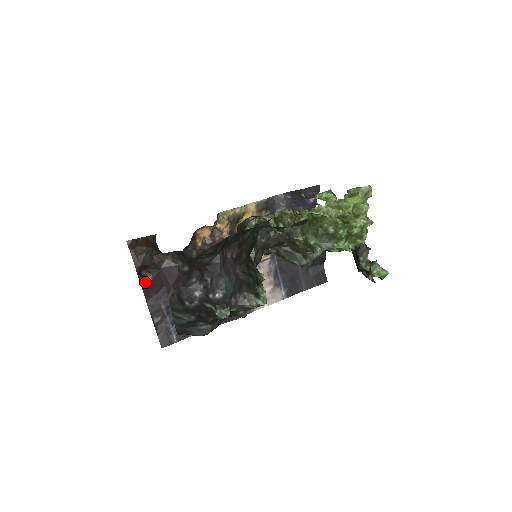
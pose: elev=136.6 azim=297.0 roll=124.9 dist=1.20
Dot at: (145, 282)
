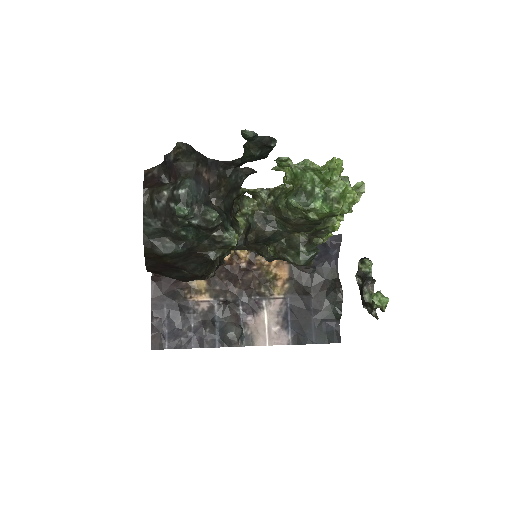
Dot at: (156, 279)
